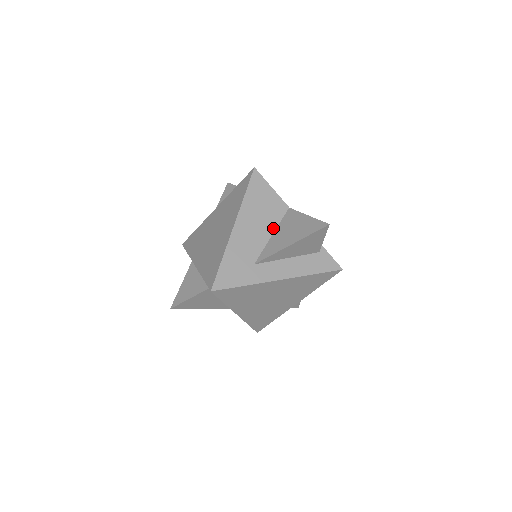
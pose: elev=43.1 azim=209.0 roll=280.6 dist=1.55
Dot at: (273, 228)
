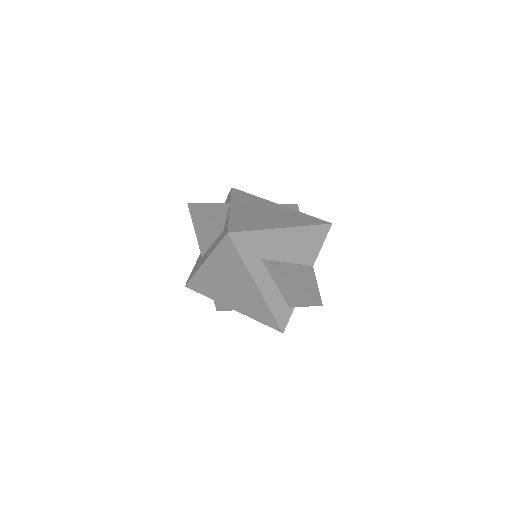
Dot at: (294, 261)
